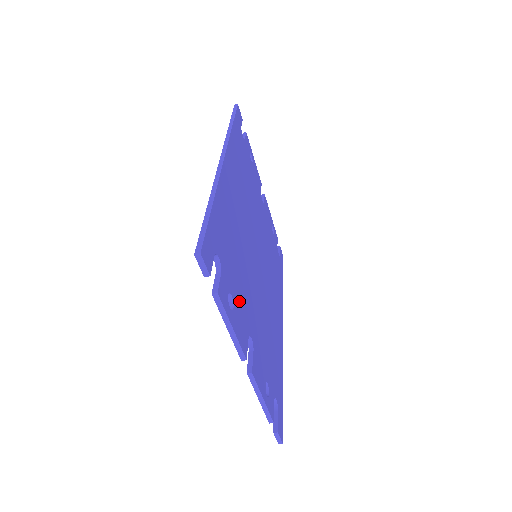
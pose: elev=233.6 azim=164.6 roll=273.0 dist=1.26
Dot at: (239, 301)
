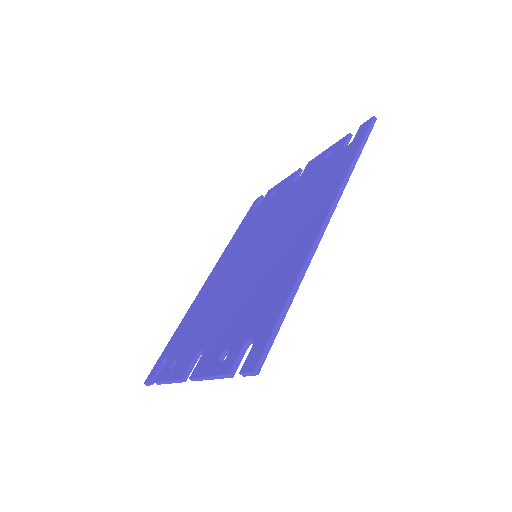
Dot at: occluded
